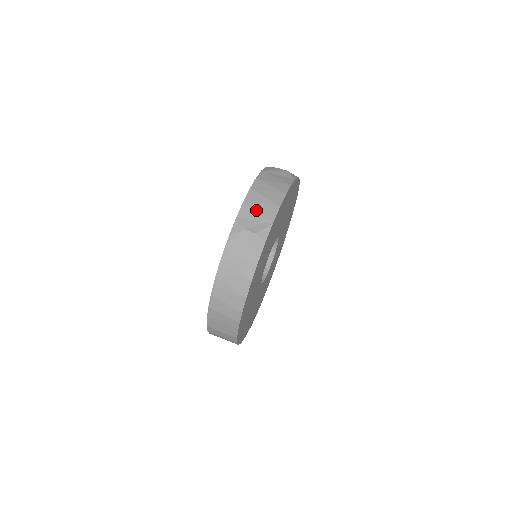
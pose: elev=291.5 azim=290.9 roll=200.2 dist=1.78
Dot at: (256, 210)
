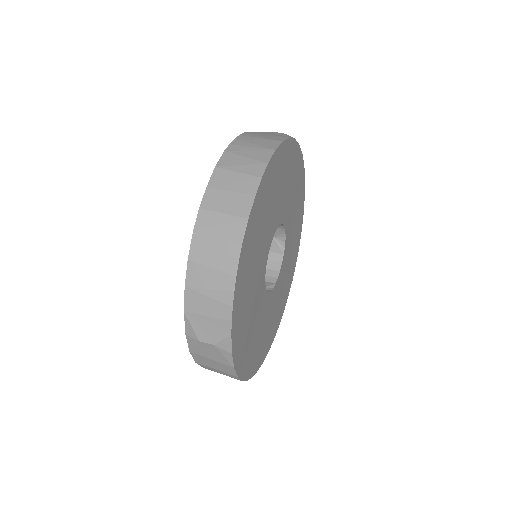
Dot at: occluded
